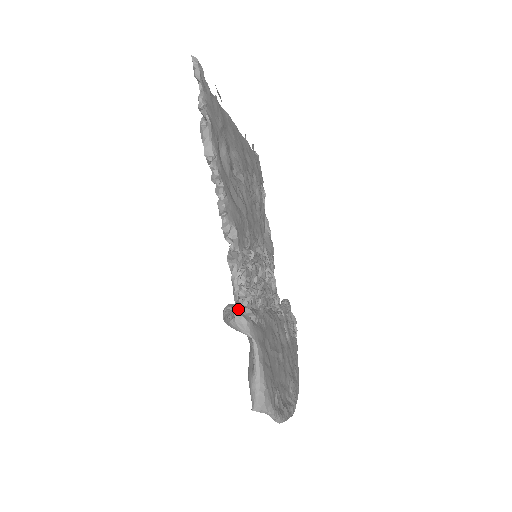
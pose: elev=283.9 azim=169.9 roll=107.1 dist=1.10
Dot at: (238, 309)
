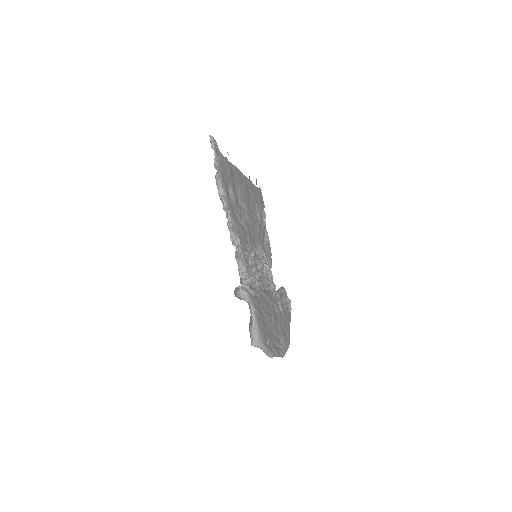
Dot at: (241, 286)
